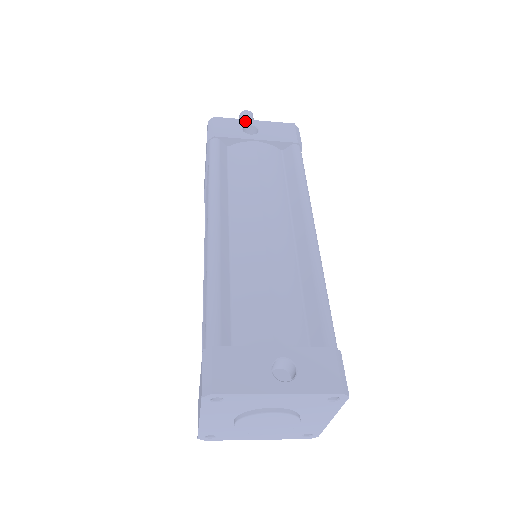
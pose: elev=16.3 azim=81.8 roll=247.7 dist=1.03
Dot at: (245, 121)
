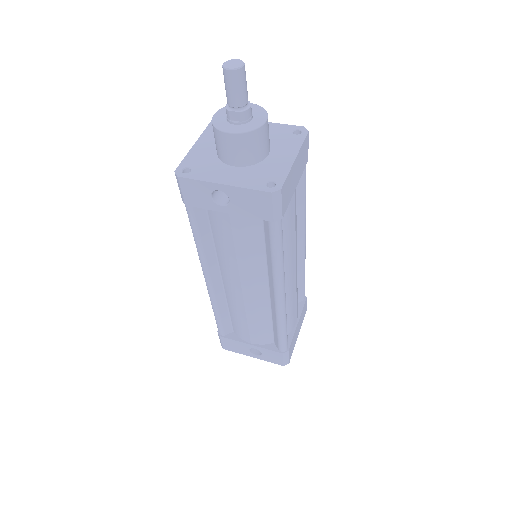
Dot at: (212, 186)
